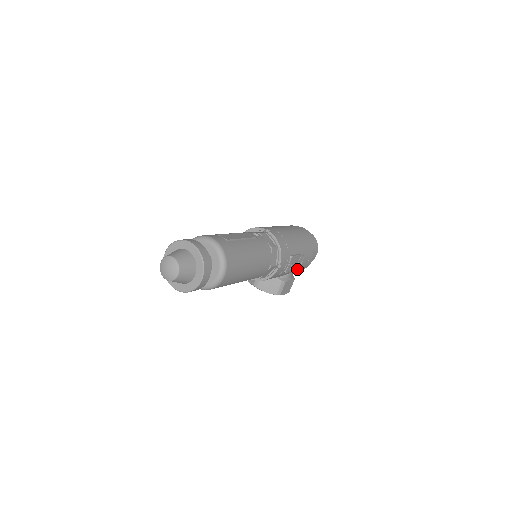
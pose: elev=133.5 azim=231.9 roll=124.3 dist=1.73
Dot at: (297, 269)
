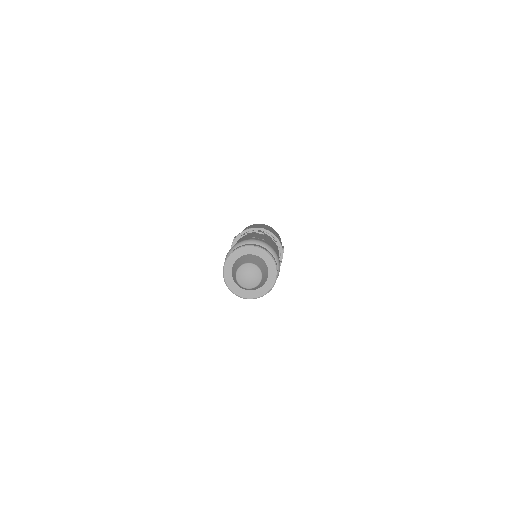
Dot at: occluded
